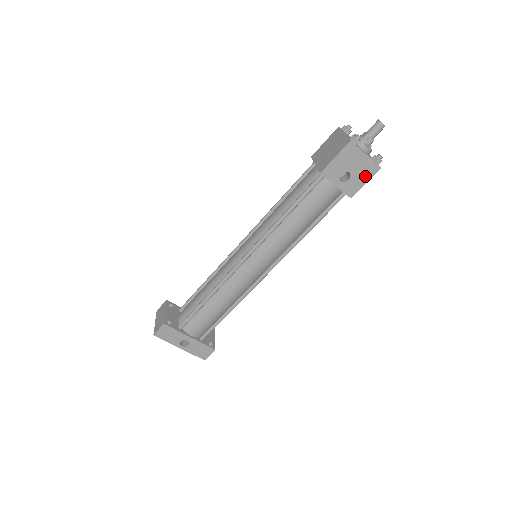
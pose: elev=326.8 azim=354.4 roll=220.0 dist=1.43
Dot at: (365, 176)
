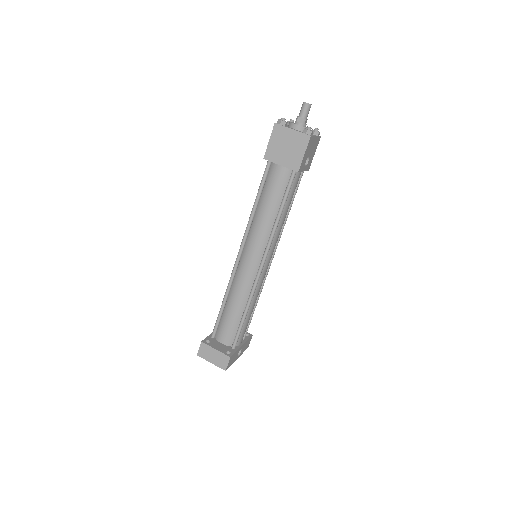
Dot at: (315, 150)
